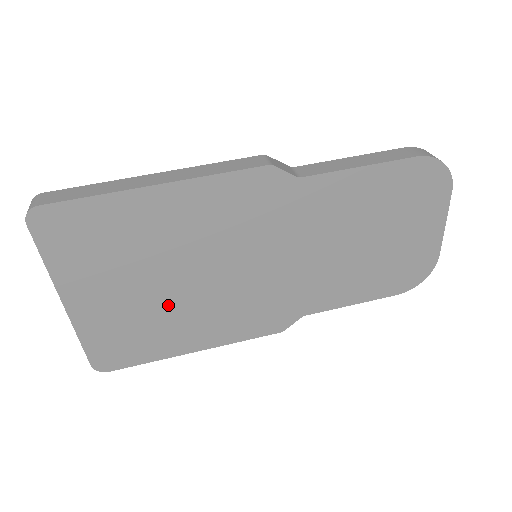
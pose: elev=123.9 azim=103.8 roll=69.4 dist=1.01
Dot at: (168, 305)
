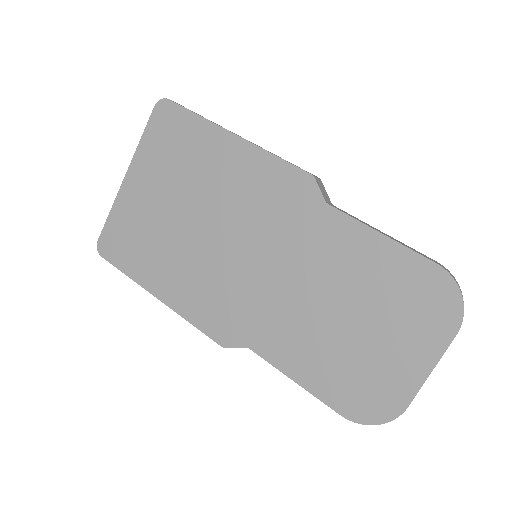
Dot at: (173, 235)
